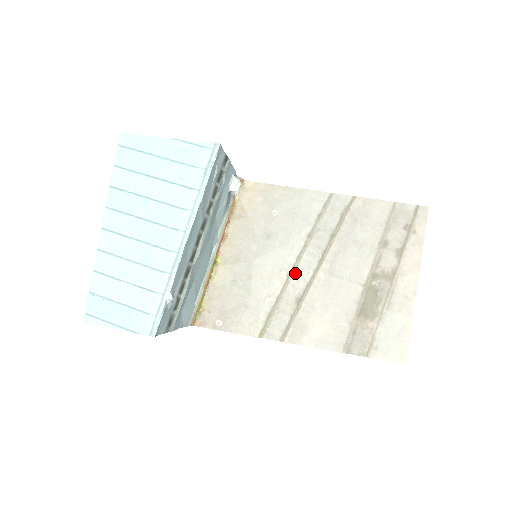
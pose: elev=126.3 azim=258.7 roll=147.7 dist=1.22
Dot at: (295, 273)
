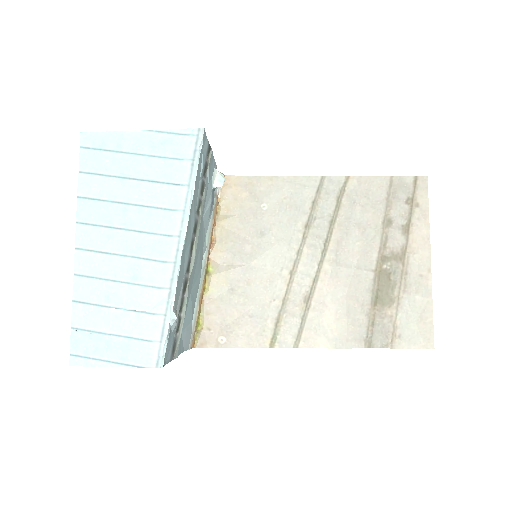
Dot at: (298, 269)
